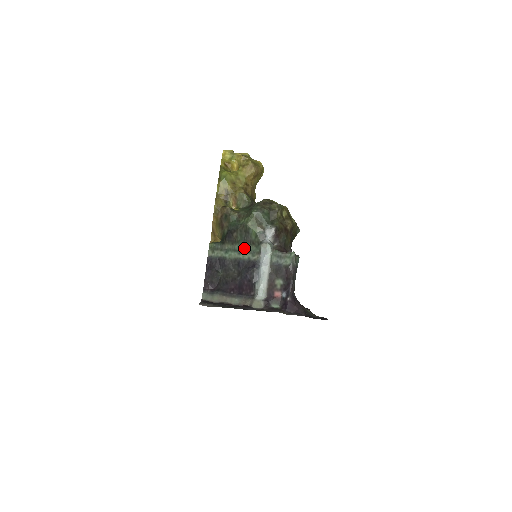
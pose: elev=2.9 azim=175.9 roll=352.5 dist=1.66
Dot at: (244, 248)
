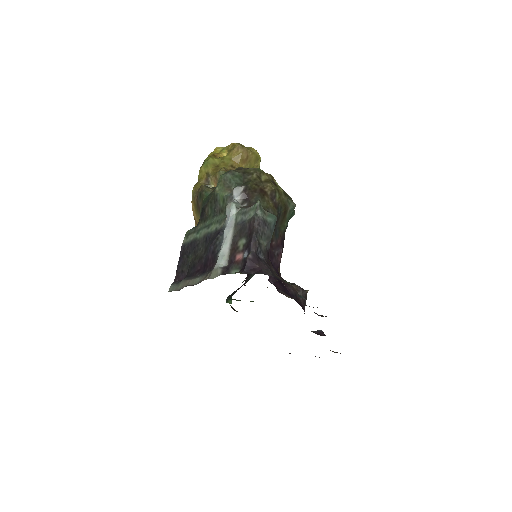
Dot at: (213, 220)
